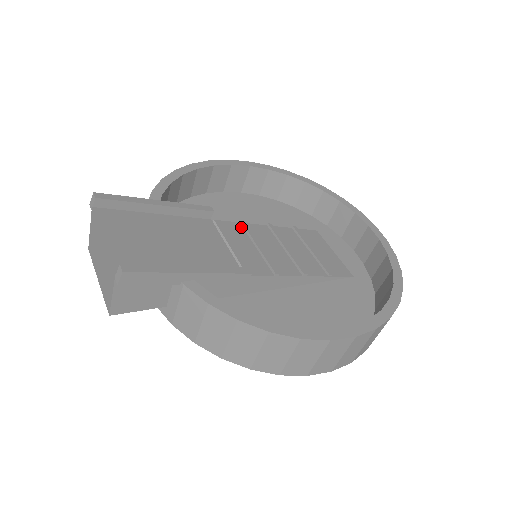
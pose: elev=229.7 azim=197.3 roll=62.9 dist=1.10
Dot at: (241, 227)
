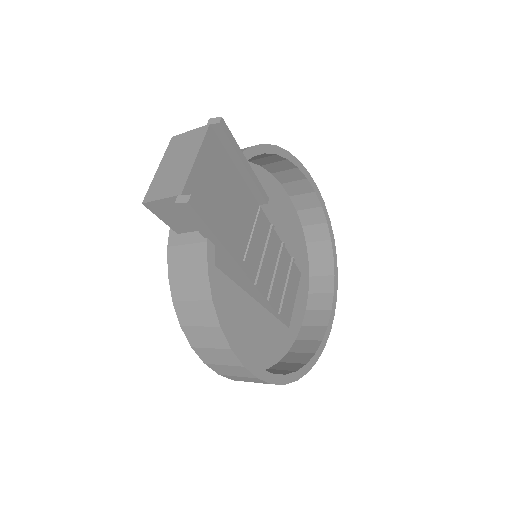
Dot at: (269, 228)
